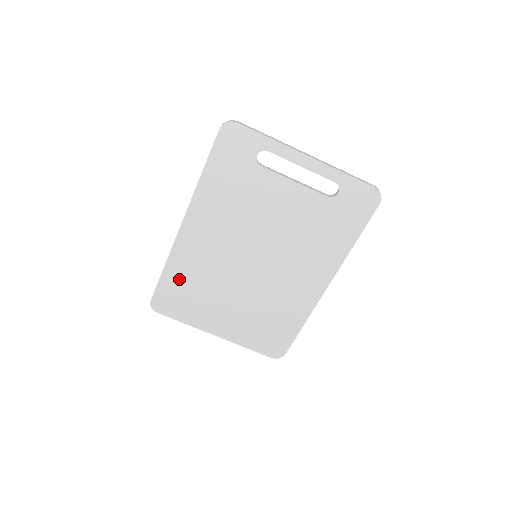
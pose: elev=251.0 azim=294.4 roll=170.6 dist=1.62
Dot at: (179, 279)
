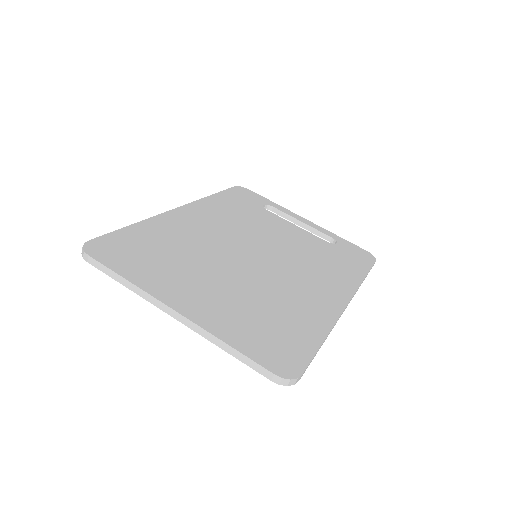
Dot at: (149, 238)
